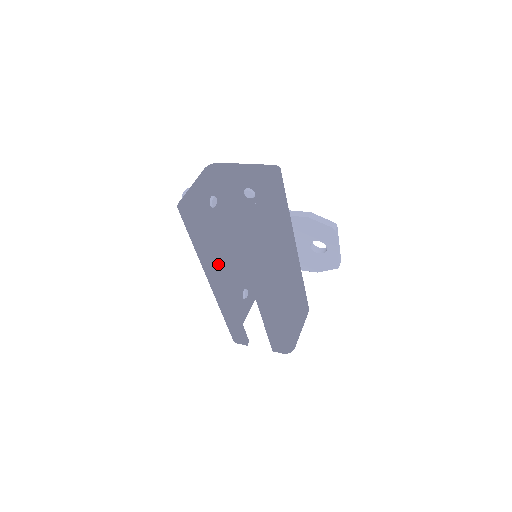
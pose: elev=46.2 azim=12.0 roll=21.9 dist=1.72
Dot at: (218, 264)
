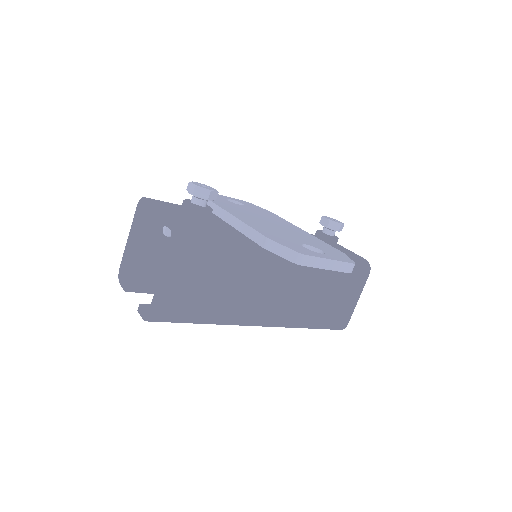
Dot at: occluded
